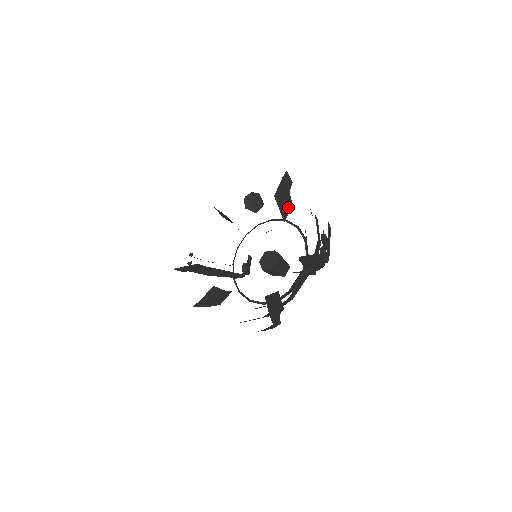
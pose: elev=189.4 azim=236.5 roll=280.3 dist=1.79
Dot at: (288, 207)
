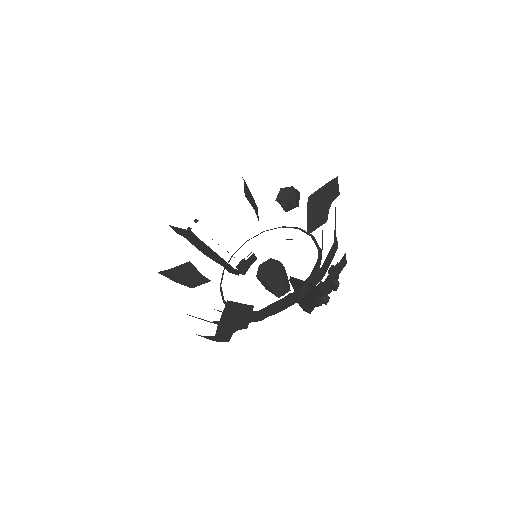
Dot at: (320, 221)
